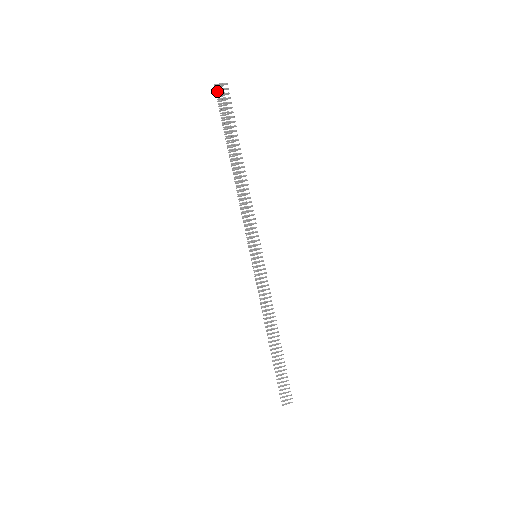
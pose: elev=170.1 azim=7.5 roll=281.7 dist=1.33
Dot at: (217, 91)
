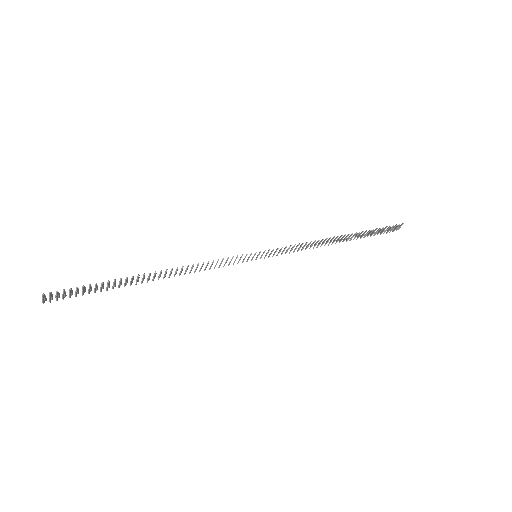
Dot at: (51, 299)
